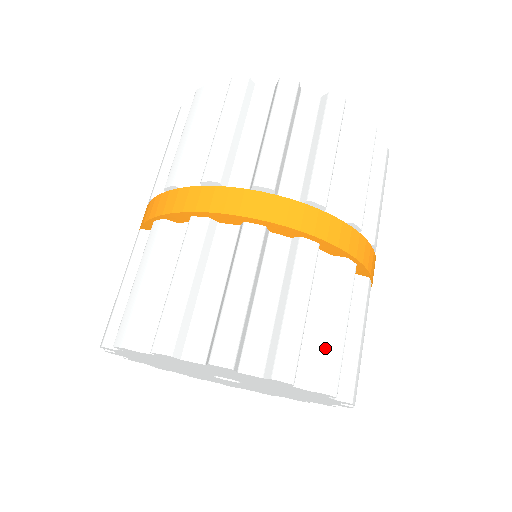
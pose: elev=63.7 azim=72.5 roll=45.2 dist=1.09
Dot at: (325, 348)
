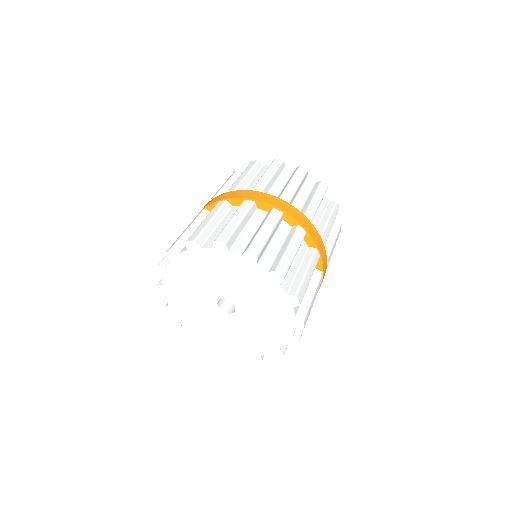
Dot at: (299, 279)
